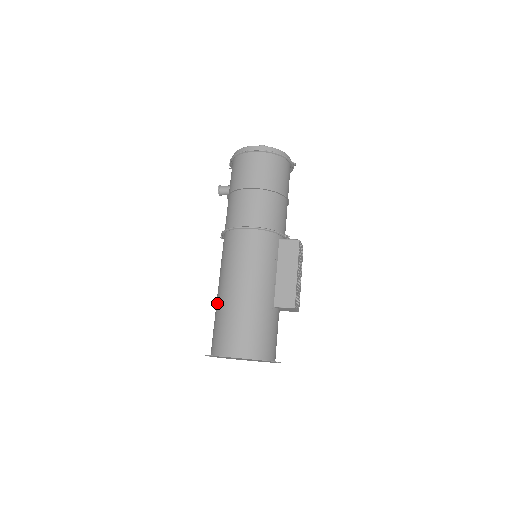
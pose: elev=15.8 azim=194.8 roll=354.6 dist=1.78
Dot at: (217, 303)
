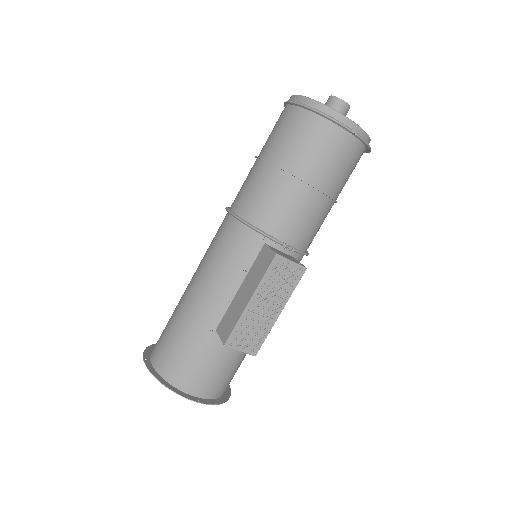
Dot at: occluded
